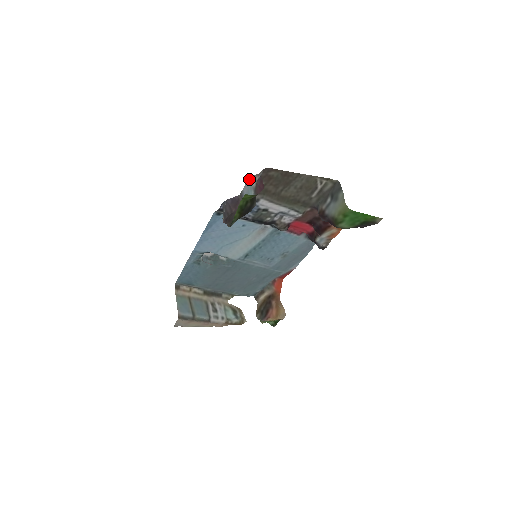
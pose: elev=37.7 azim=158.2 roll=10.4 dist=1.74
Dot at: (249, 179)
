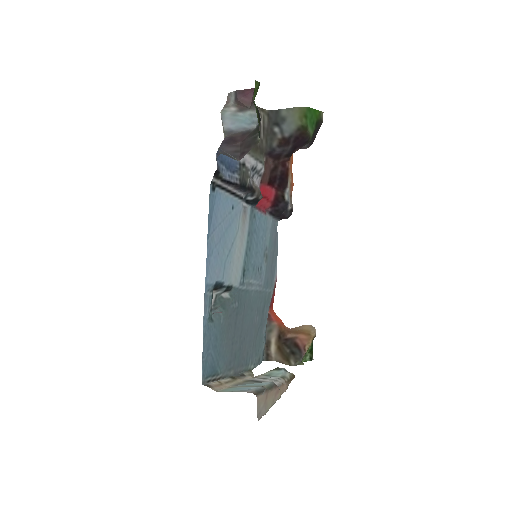
Dot at: (222, 114)
